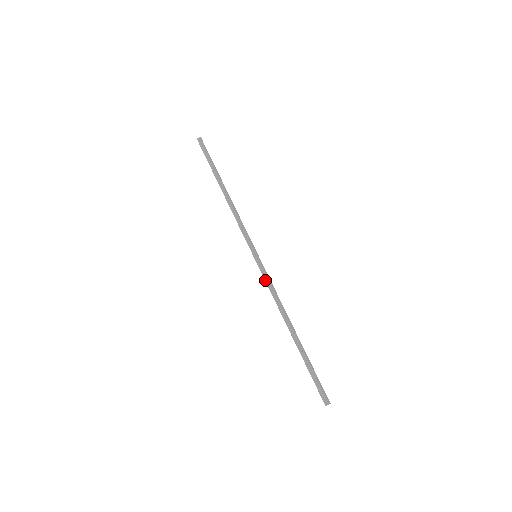
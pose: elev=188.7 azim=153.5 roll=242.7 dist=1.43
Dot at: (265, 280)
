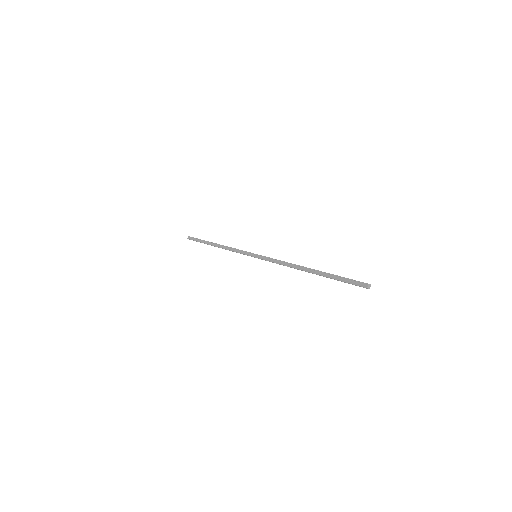
Dot at: (269, 261)
